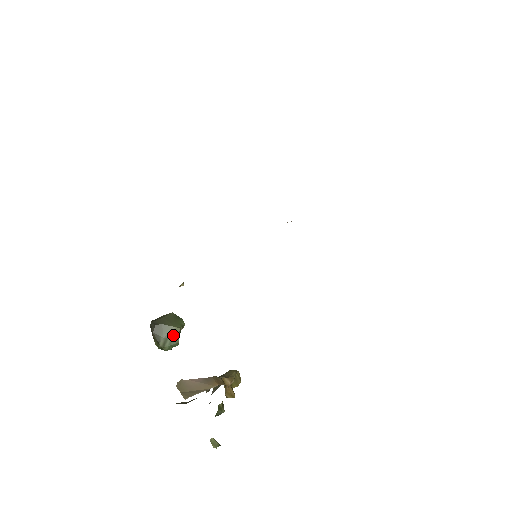
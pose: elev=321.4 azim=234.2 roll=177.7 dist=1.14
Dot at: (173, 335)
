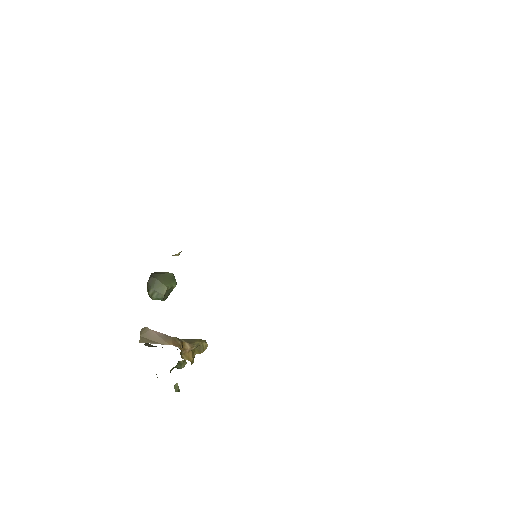
Dot at: (161, 291)
